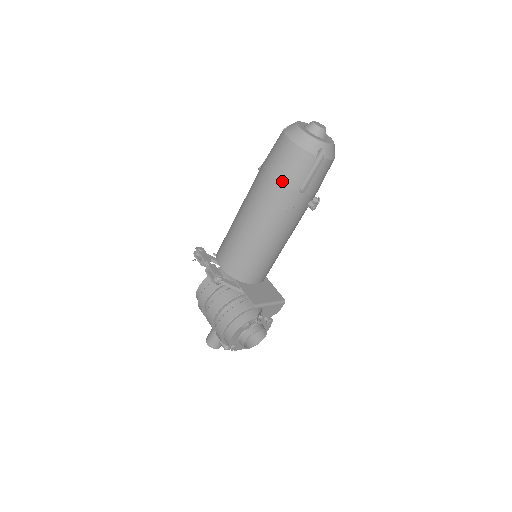
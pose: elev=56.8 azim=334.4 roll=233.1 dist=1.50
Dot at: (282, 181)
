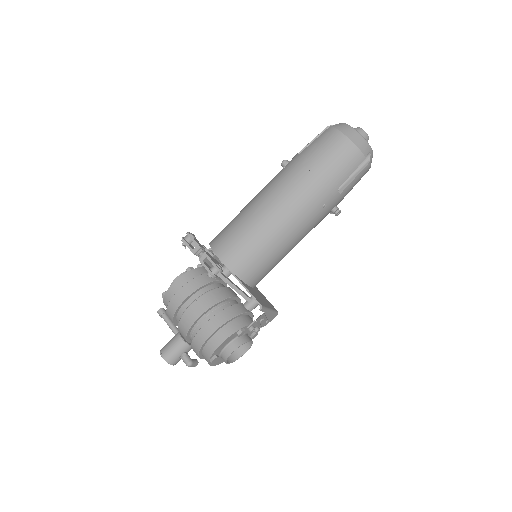
Dot at: (326, 174)
